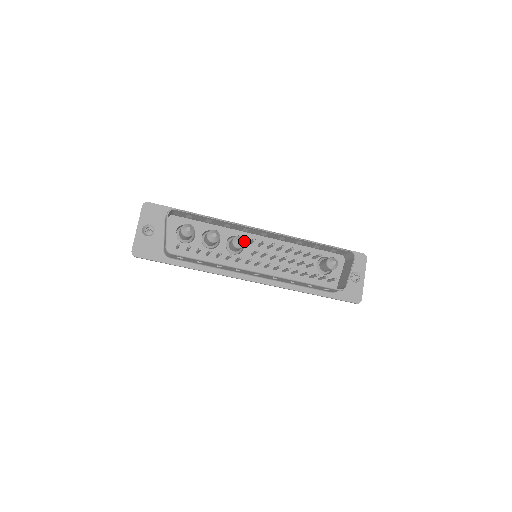
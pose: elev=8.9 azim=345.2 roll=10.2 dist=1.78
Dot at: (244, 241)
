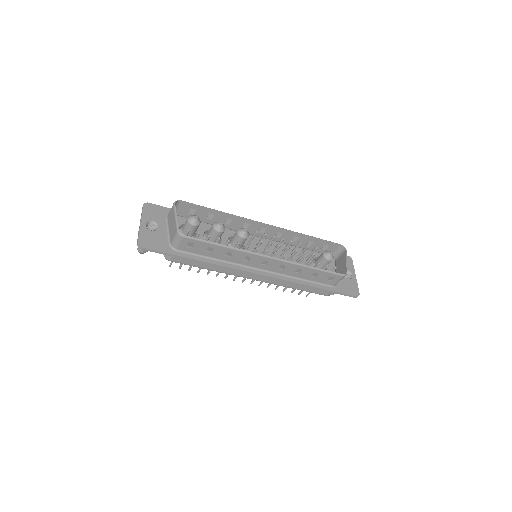
Dot at: (248, 232)
